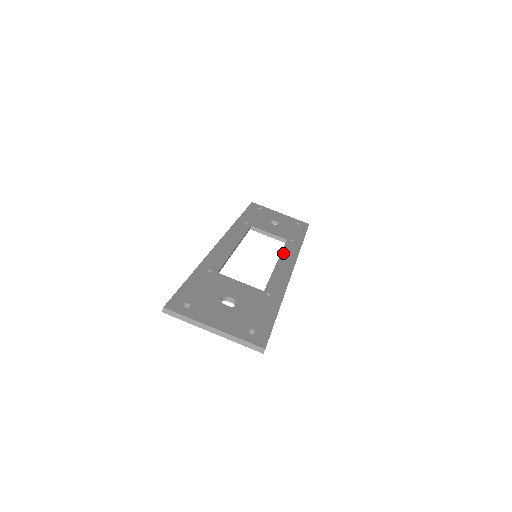
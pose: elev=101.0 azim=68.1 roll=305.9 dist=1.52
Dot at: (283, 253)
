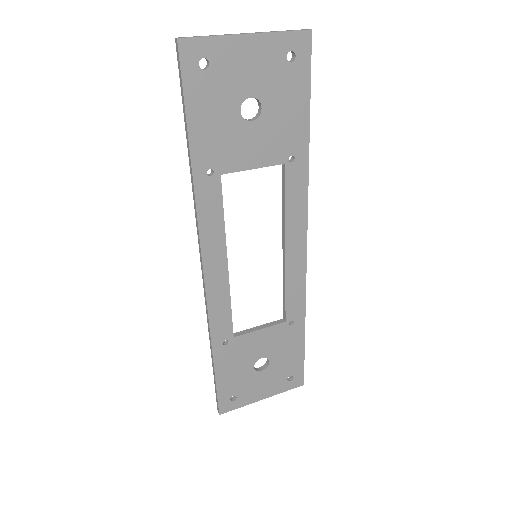
Dot at: (285, 277)
